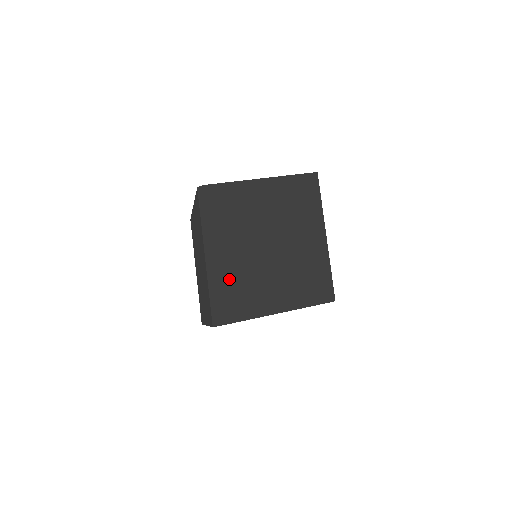
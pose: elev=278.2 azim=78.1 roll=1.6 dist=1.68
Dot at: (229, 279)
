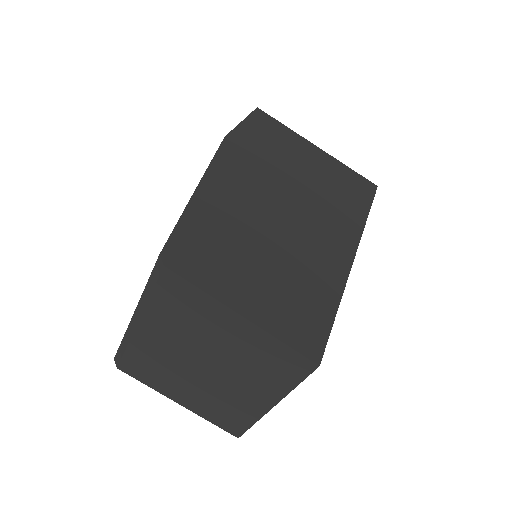
Dot at: (145, 352)
